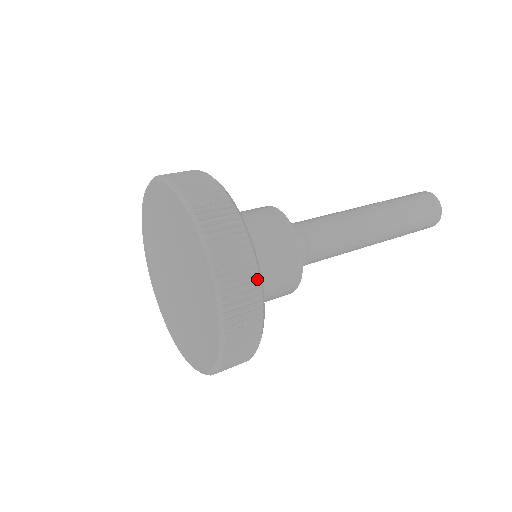
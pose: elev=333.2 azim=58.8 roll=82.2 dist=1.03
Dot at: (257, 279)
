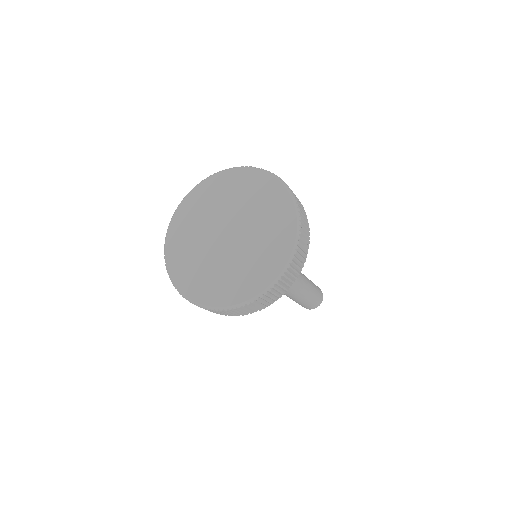
Dot at: occluded
